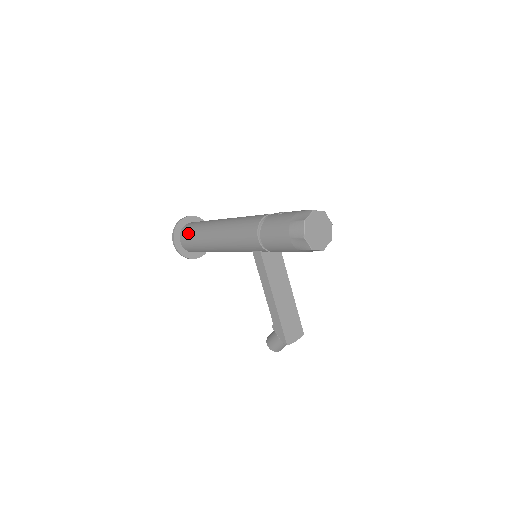
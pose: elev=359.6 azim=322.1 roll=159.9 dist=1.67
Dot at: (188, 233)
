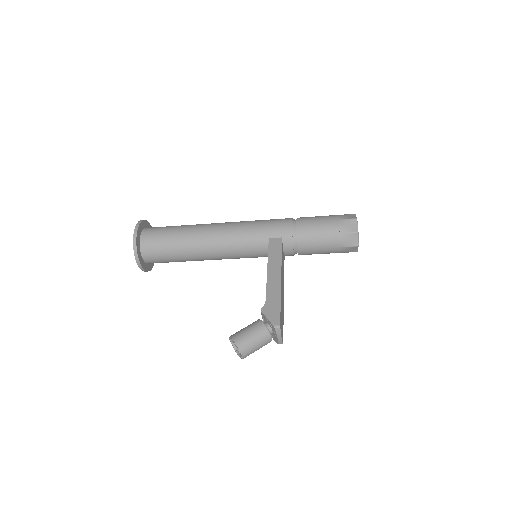
Dot at: occluded
